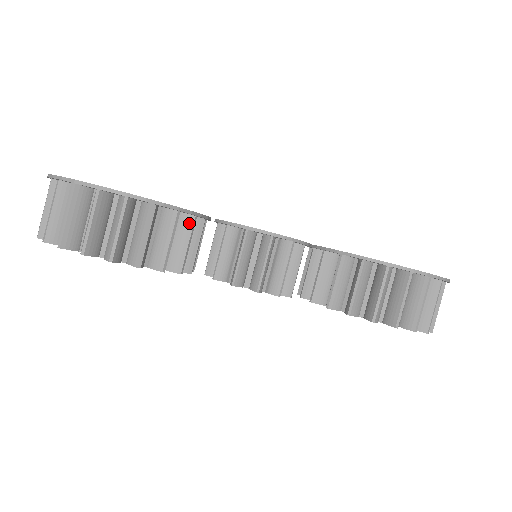
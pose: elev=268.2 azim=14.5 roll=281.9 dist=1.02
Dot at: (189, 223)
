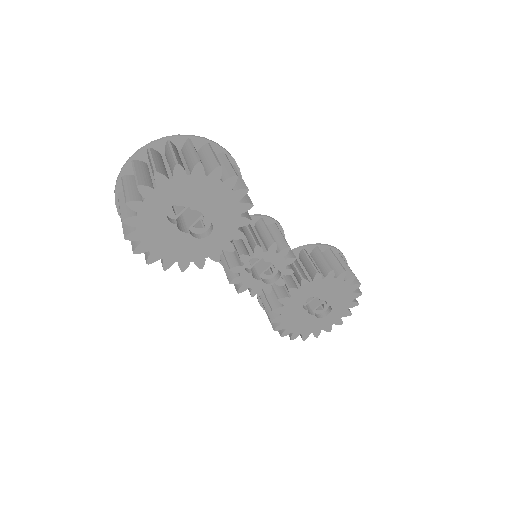
Dot at: occluded
